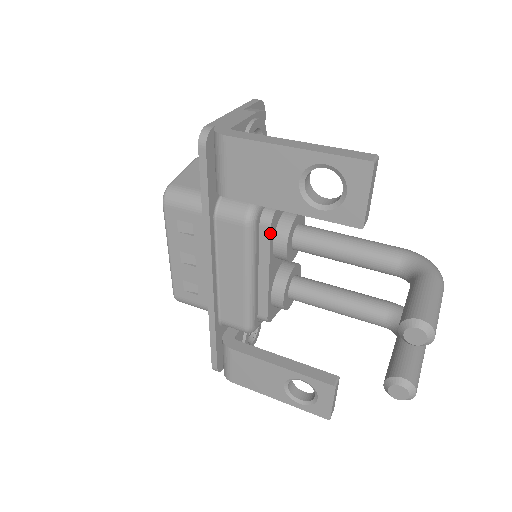
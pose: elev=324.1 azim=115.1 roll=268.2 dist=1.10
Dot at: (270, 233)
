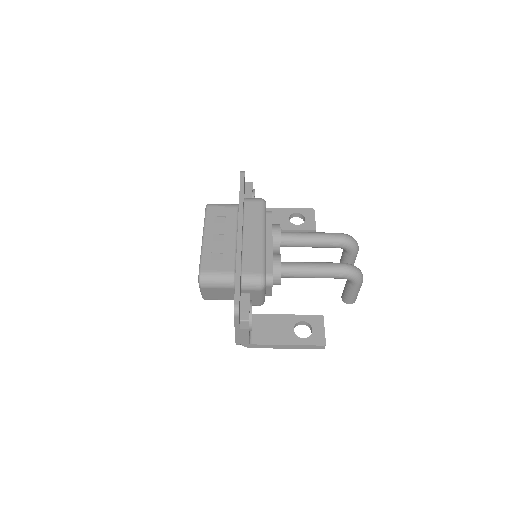
Dot at: occluded
